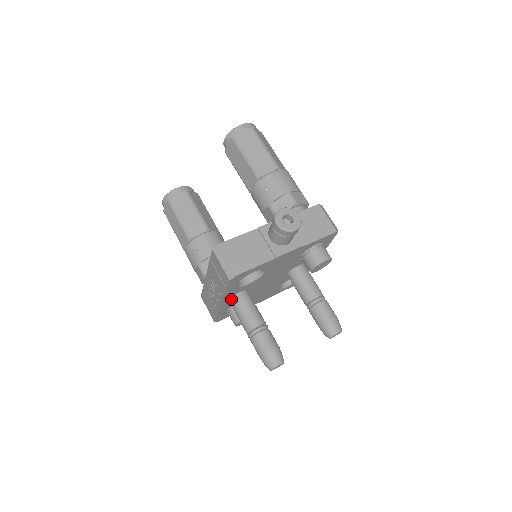
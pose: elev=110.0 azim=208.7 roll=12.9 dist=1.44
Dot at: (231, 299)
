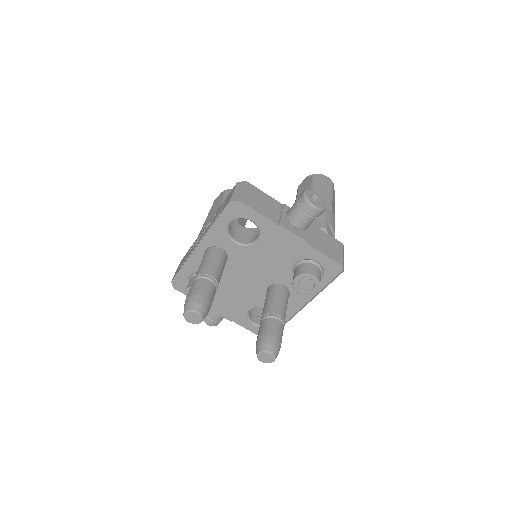
Dot at: (209, 248)
